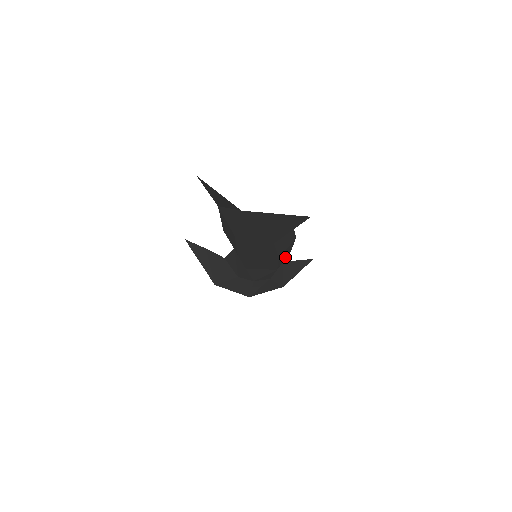
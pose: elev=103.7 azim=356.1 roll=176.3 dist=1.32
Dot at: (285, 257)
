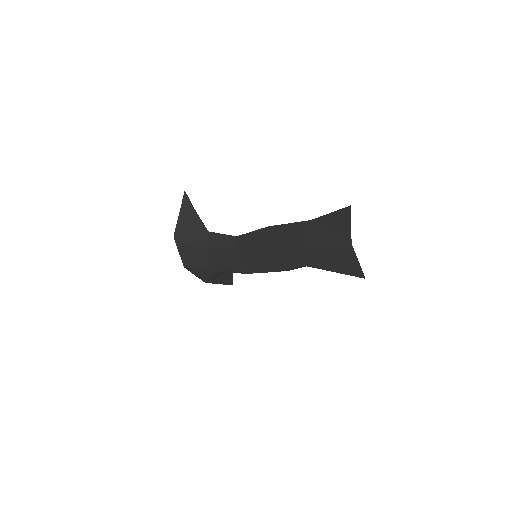
Dot at: occluded
